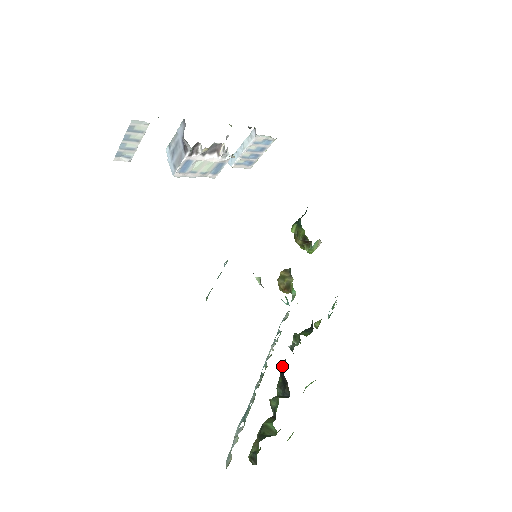
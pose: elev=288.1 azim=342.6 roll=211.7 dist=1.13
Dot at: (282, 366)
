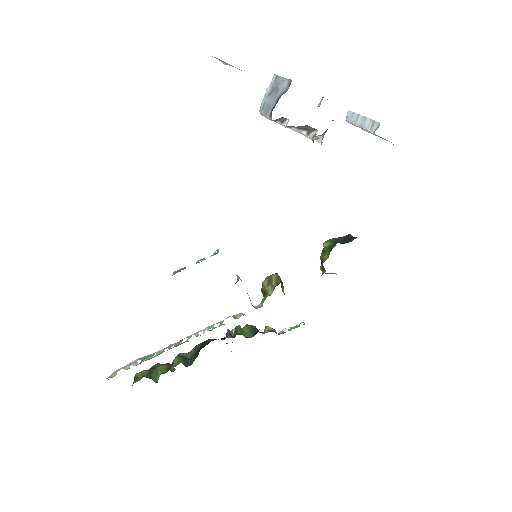
Dot at: (207, 341)
